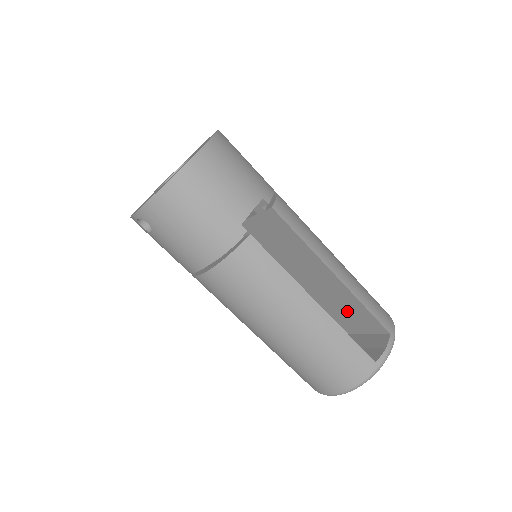
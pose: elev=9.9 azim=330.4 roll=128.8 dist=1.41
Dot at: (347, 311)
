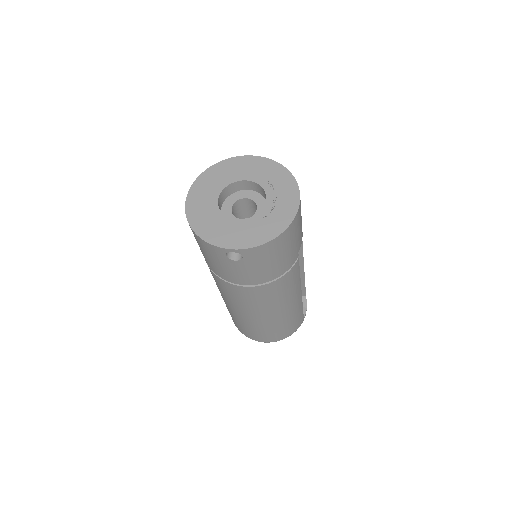
Dot at: occluded
